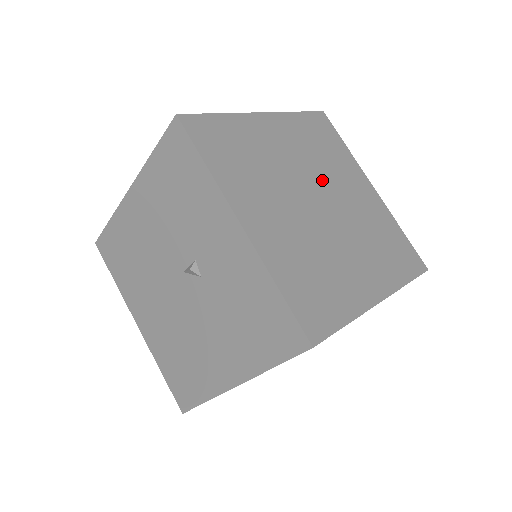
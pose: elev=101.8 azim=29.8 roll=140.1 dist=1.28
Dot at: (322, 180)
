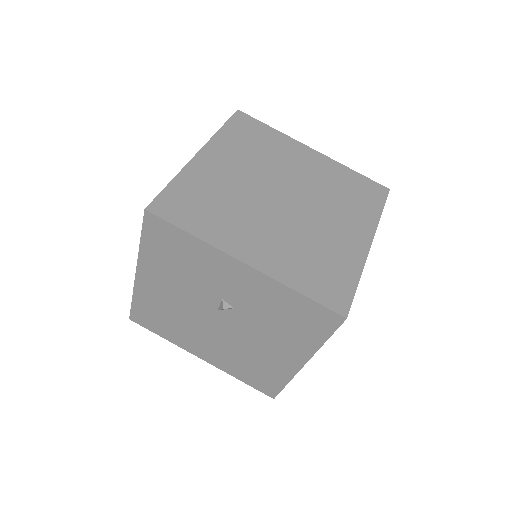
Dot at: (274, 176)
